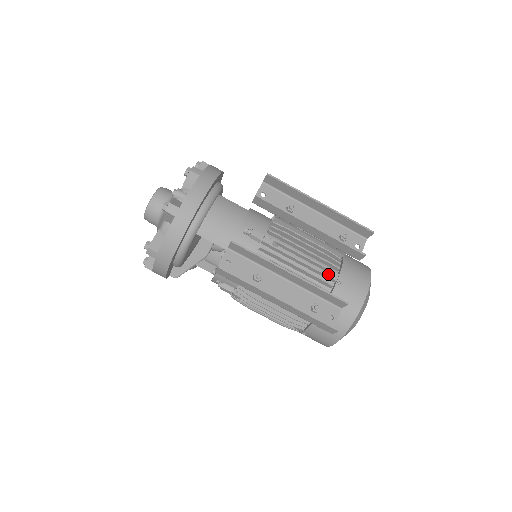
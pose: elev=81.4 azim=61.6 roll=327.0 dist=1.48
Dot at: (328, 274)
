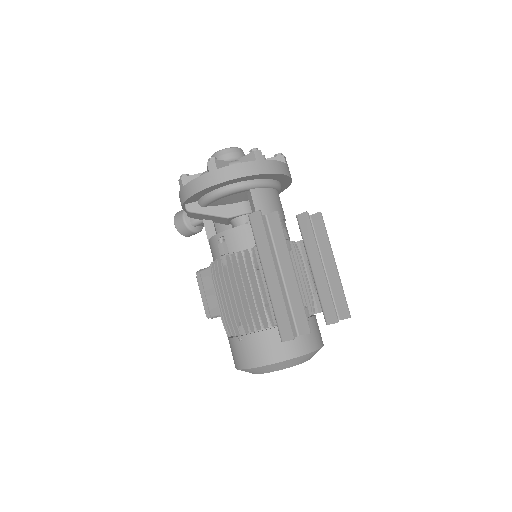
Dot at: (305, 308)
